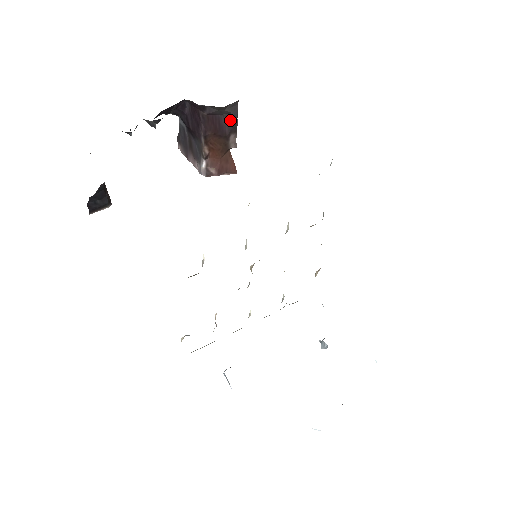
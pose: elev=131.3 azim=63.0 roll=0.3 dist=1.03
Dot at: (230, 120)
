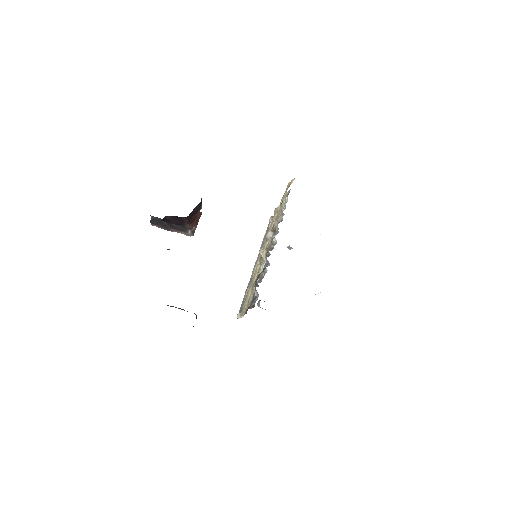
Dot at: (199, 204)
